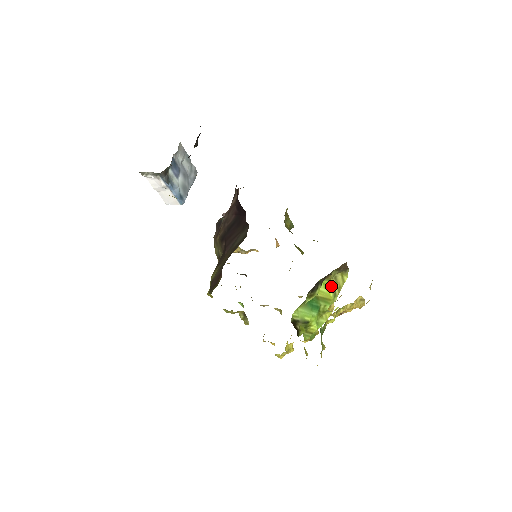
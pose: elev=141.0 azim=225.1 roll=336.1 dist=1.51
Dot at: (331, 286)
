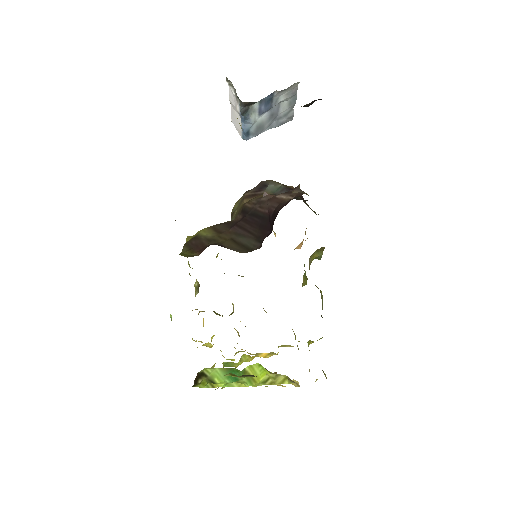
Dot at: (268, 375)
